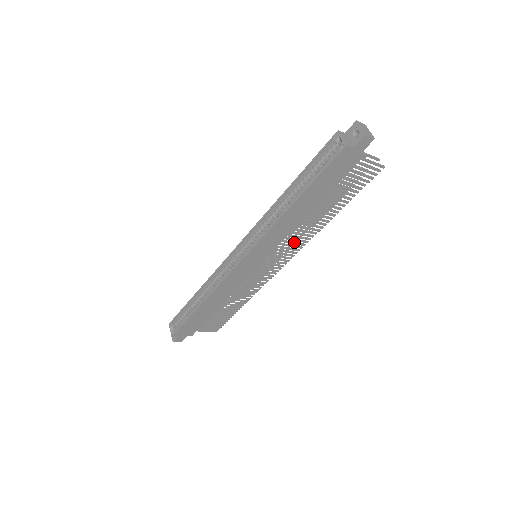
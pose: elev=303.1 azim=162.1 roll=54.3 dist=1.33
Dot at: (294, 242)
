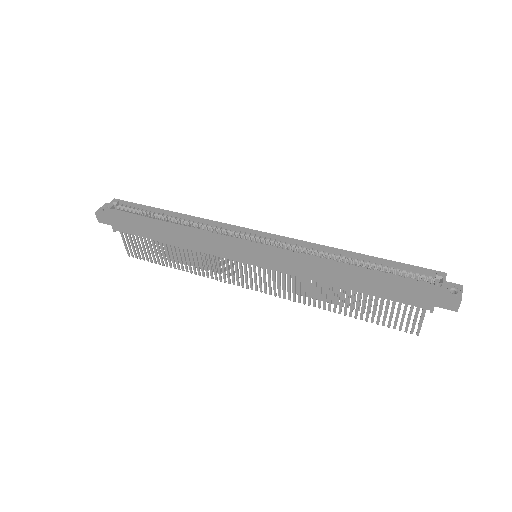
Dot at: occluded
